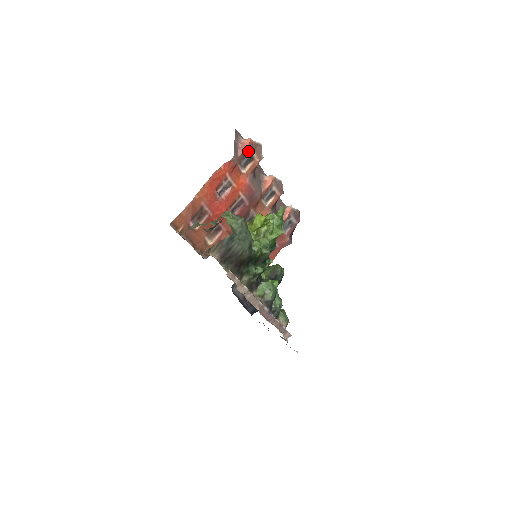
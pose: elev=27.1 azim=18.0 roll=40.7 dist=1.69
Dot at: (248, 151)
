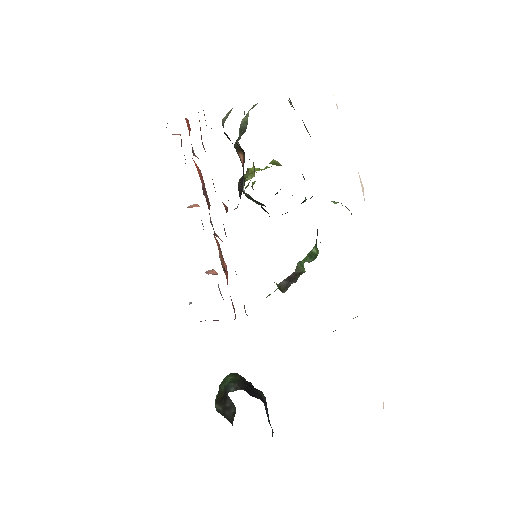
Dot at: occluded
